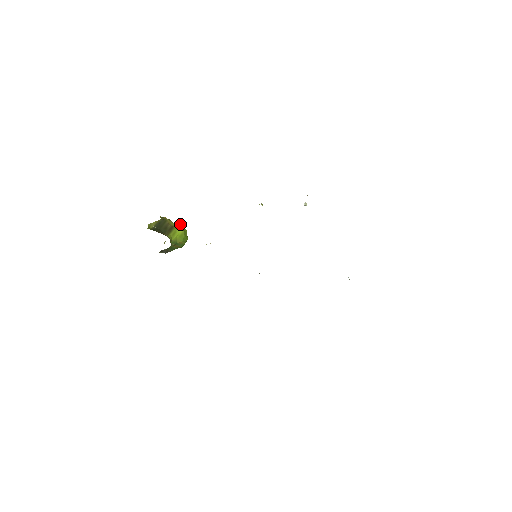
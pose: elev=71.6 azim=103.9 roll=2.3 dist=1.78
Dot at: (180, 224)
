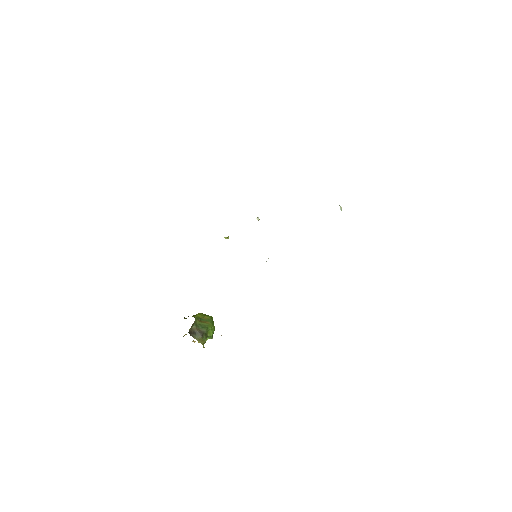
Dot at: occluded
